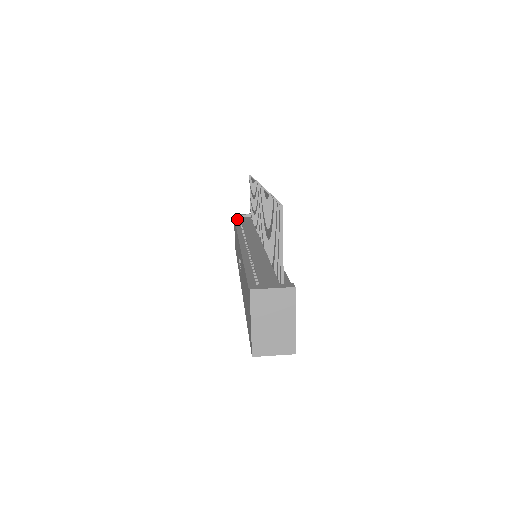
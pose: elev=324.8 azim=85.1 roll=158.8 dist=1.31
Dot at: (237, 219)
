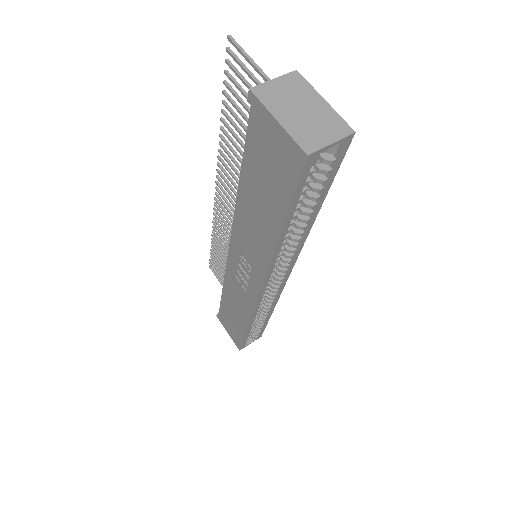
Dot at: occluded
